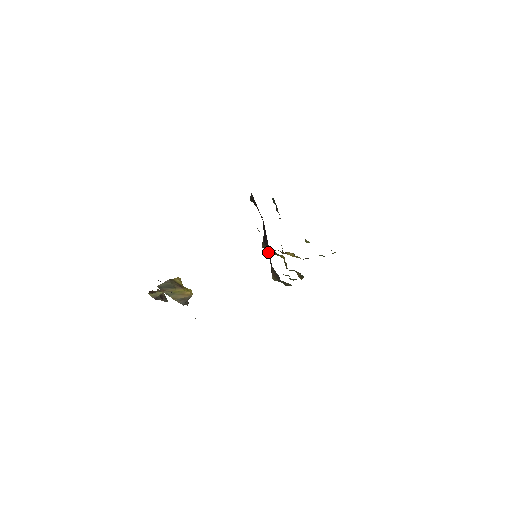
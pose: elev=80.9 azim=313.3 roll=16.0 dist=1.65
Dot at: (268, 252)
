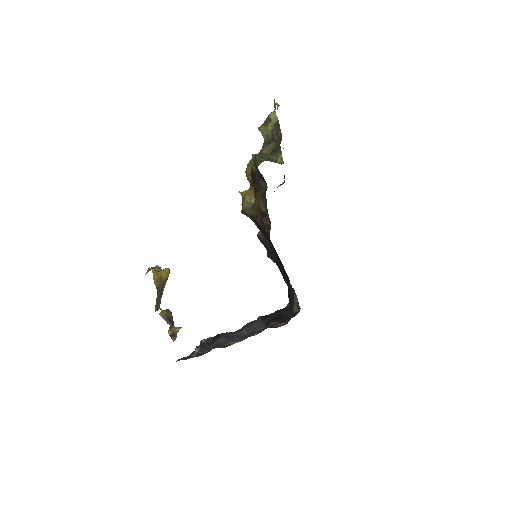
Dot at: (280, 269)
